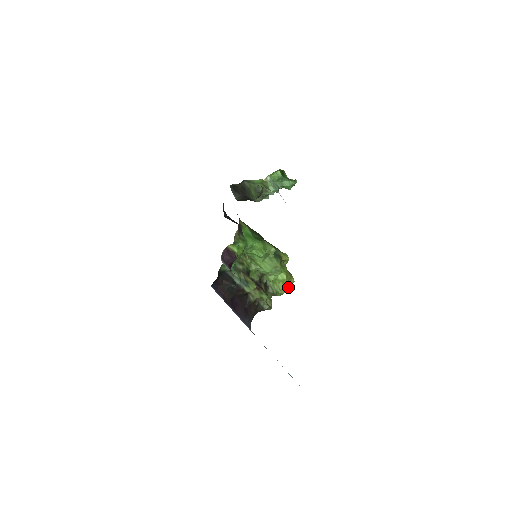
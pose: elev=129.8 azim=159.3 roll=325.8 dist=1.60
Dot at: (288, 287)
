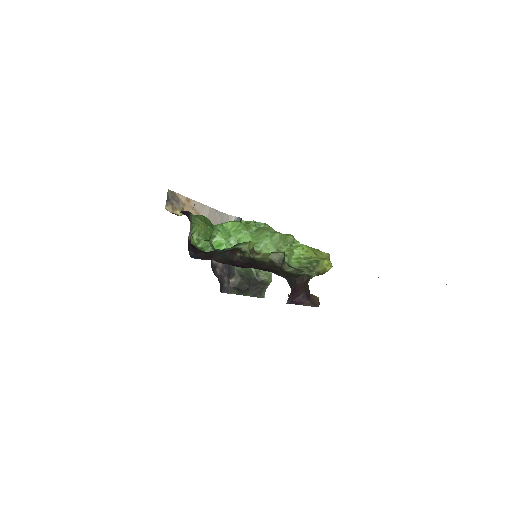
Dot at: (325, 259)
